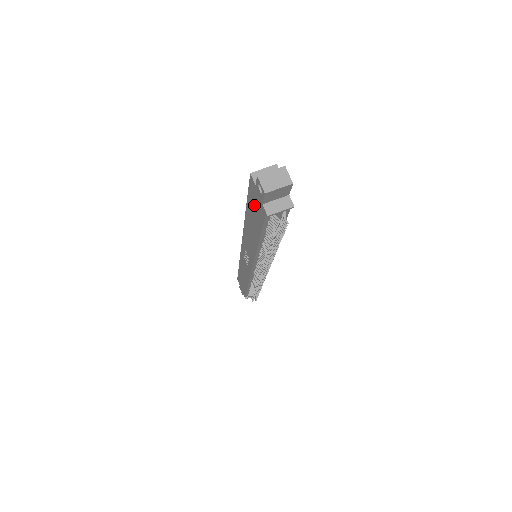
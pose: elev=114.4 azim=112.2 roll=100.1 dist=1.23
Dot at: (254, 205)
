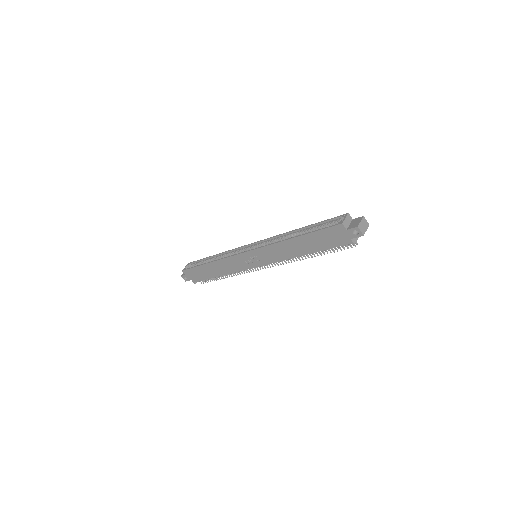
Dot at: (328, 237)
